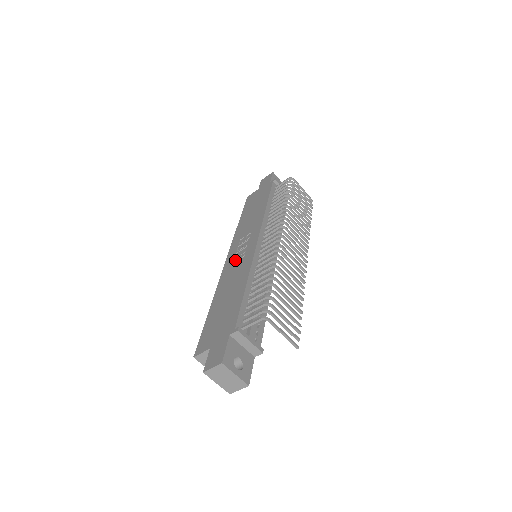
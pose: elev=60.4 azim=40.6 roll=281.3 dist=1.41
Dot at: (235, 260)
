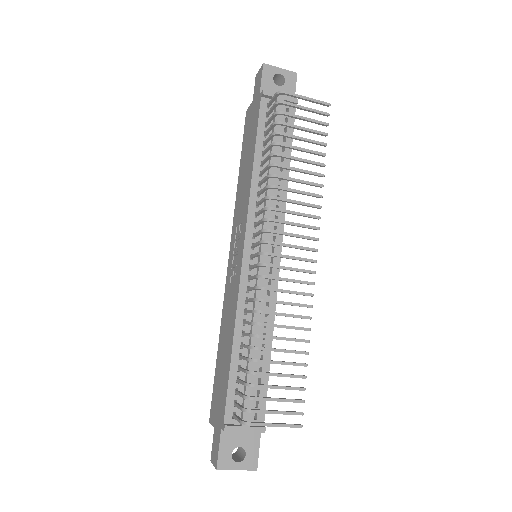
Dot at: (231, 274)
